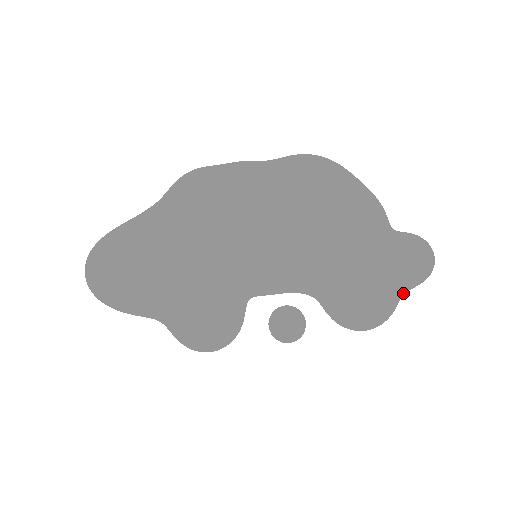
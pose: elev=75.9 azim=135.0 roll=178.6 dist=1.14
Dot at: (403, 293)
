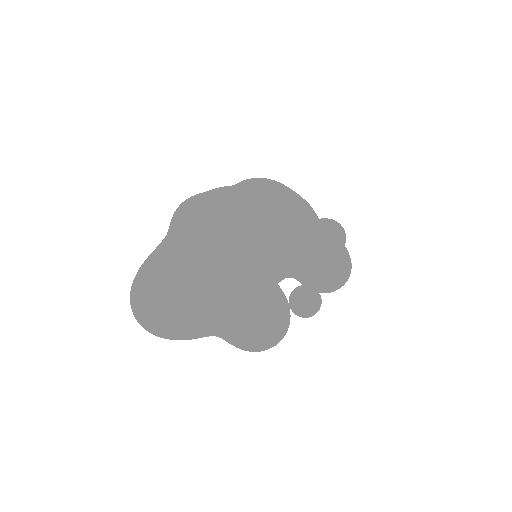
Dot at: occluded
